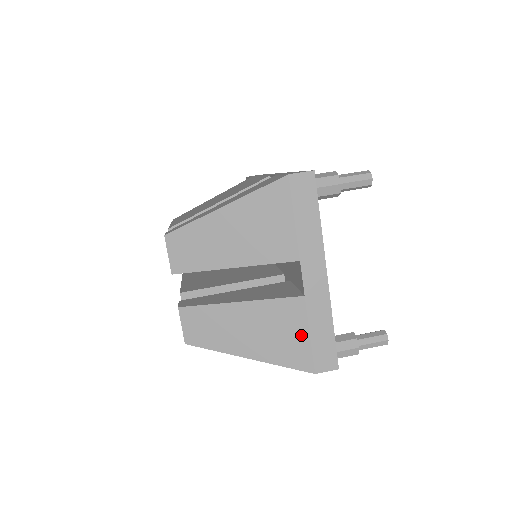
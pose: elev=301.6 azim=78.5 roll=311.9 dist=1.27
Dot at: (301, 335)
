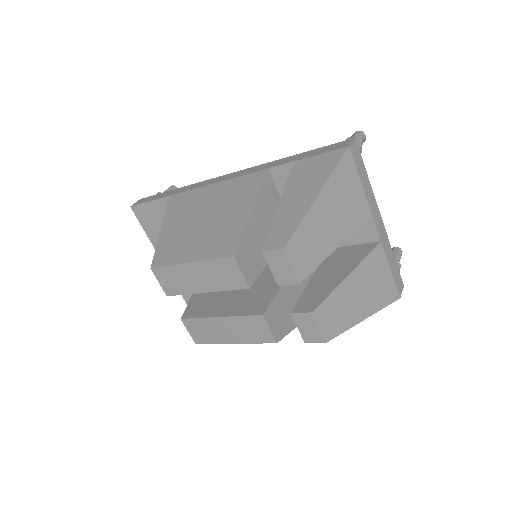
Dot at: (387, 274)
